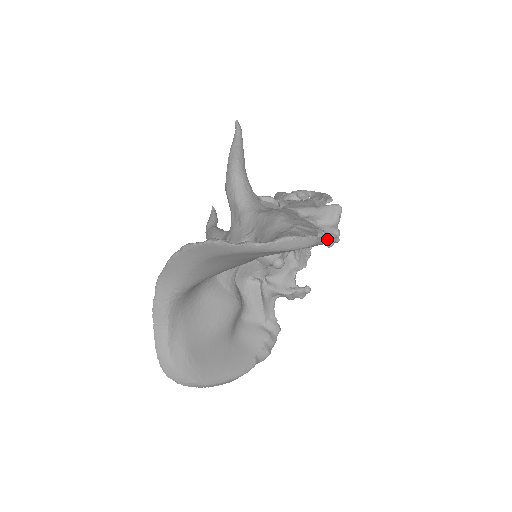
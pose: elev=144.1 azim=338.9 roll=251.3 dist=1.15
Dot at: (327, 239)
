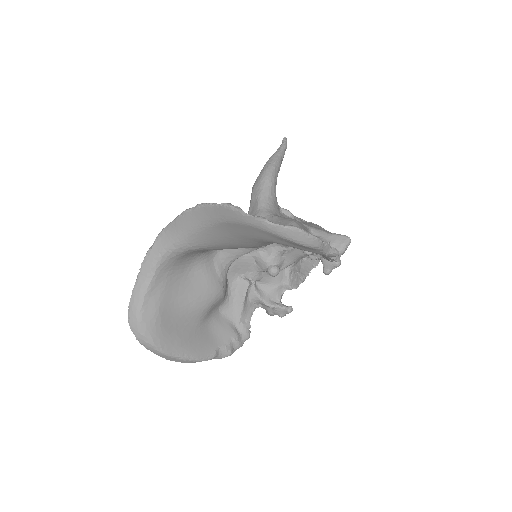
Dot at: (330, 251)
